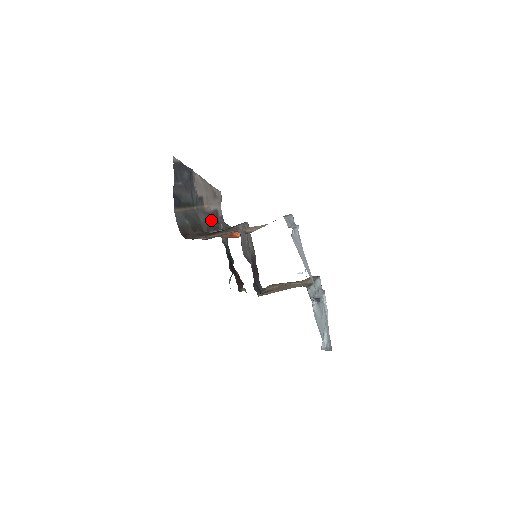
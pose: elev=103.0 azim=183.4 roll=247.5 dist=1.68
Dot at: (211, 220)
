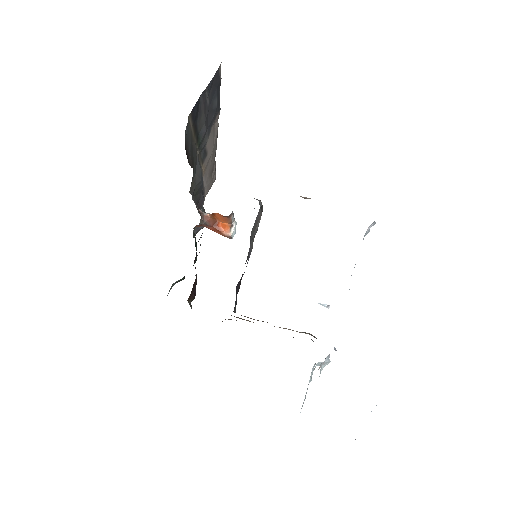
Dot at: (201, 188)
